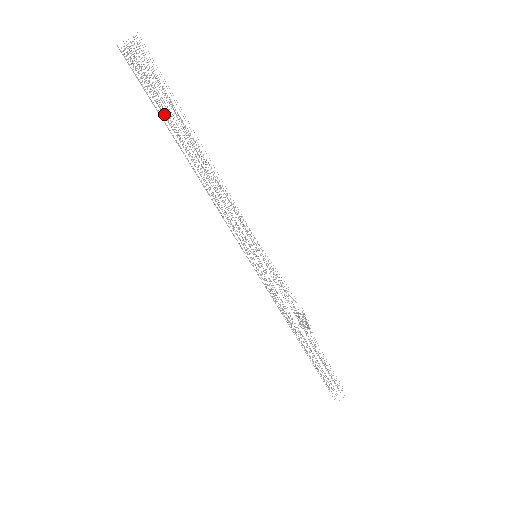
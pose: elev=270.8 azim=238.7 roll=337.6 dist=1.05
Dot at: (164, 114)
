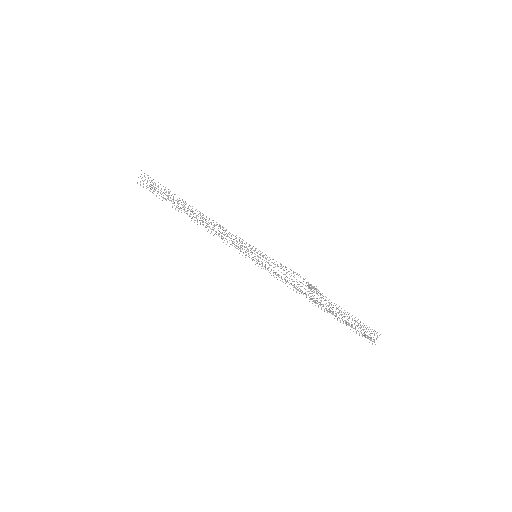
Dot at: occluded
